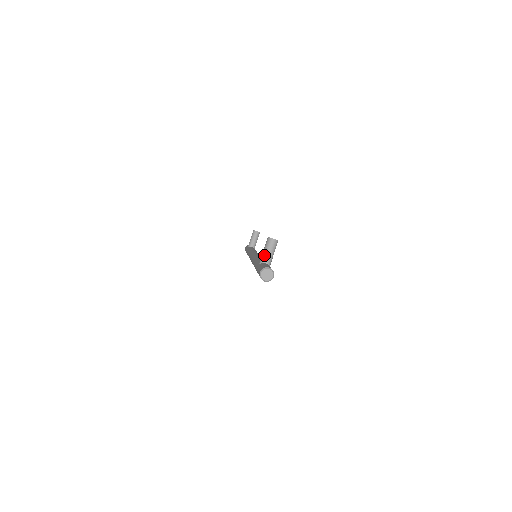
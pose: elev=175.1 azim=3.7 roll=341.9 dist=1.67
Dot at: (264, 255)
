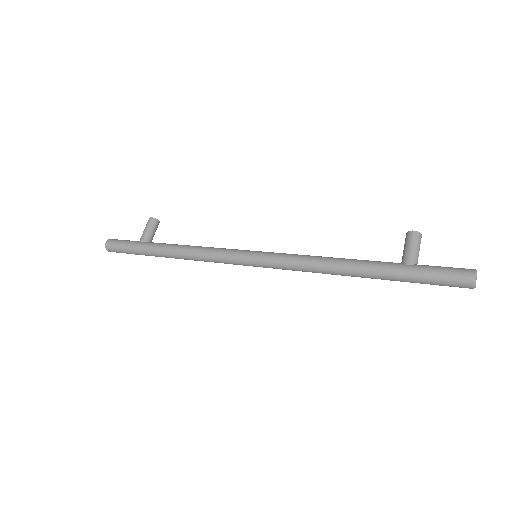
Dot at: (416, 254)
